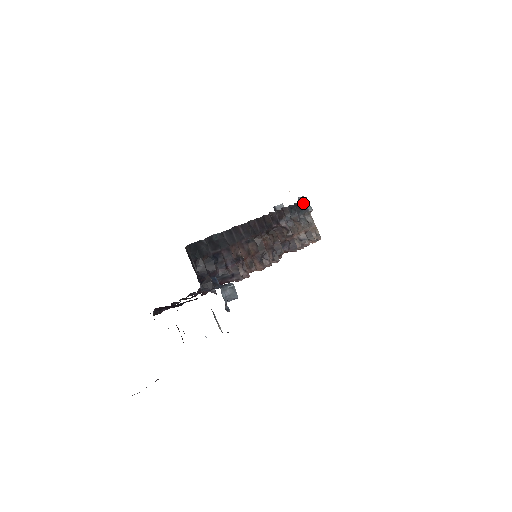
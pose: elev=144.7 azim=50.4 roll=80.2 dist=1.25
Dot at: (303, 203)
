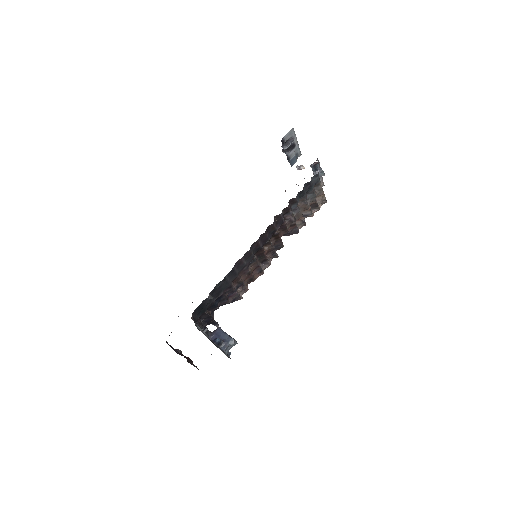
Dot at: (315, 177)
